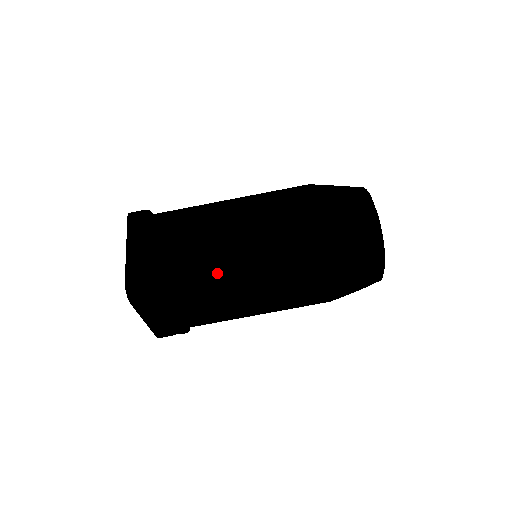
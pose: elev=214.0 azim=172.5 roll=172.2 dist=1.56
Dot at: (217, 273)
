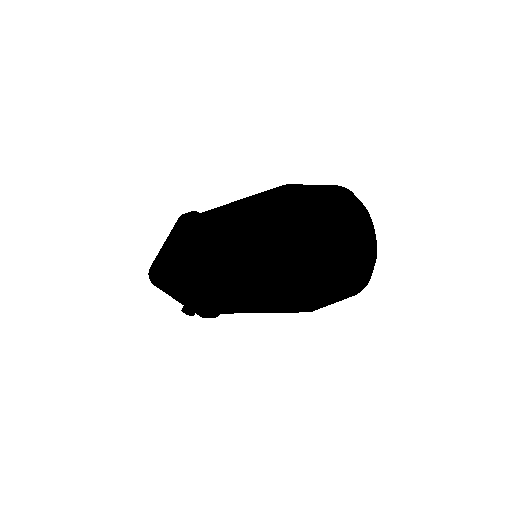
Dot at: (190, 268)
